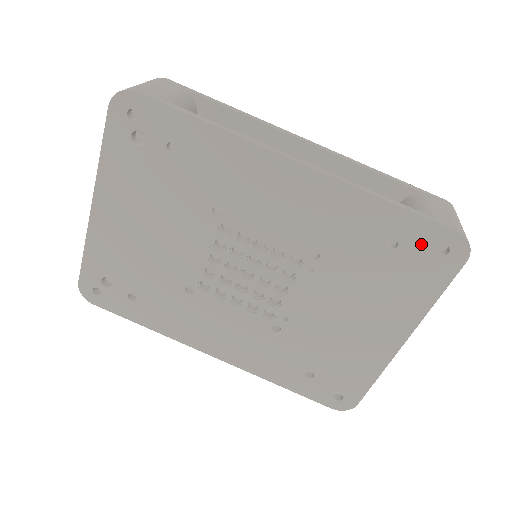
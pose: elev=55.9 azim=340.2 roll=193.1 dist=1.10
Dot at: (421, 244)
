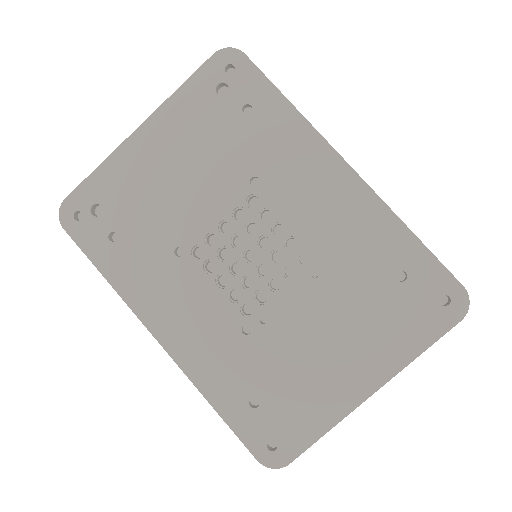
Dot at: (427, 286)
